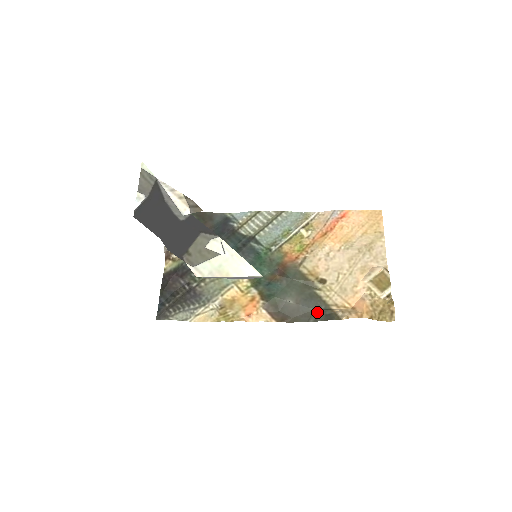
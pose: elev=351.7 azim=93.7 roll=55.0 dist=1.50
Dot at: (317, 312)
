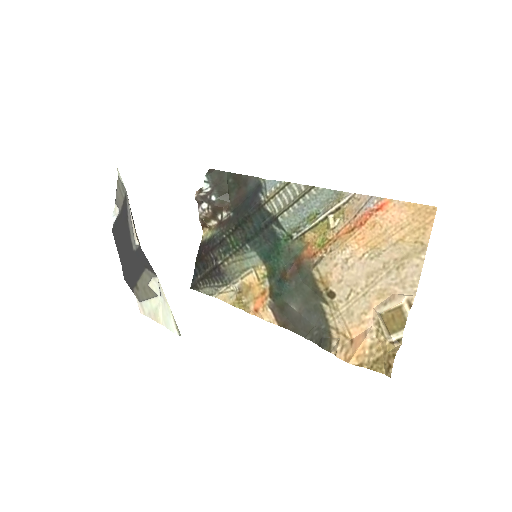
Dot at: (315, 330)
